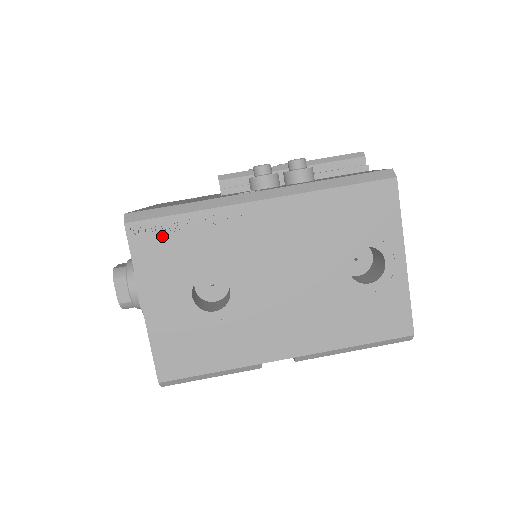
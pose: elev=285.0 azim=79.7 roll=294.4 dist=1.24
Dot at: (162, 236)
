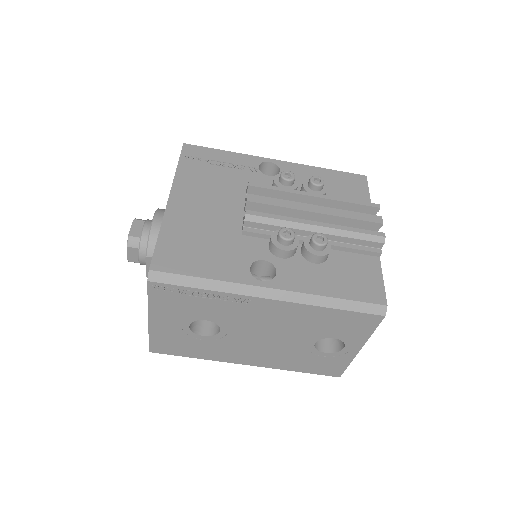
Dot at: (177, 295)
